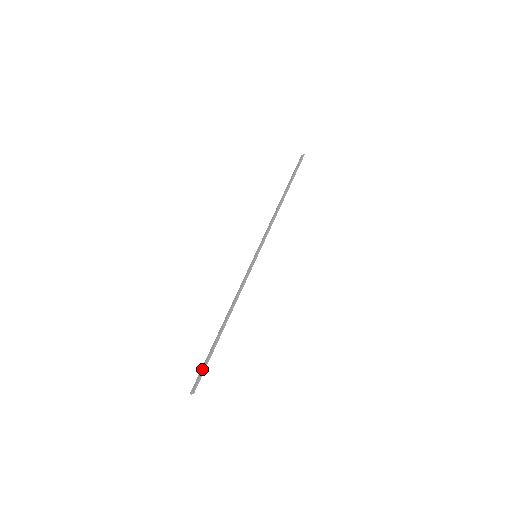
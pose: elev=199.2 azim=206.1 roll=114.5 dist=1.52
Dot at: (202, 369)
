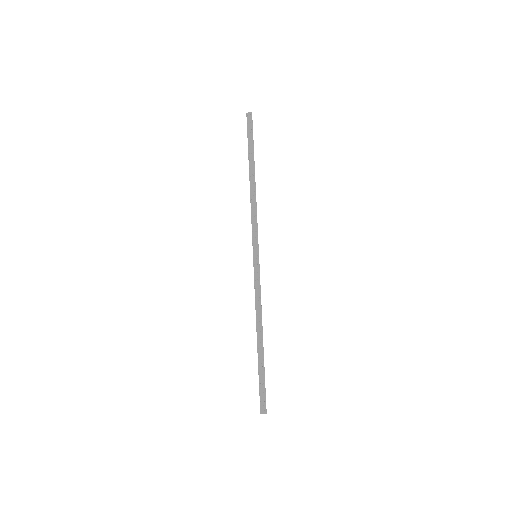
Dot at: (263, 389)
